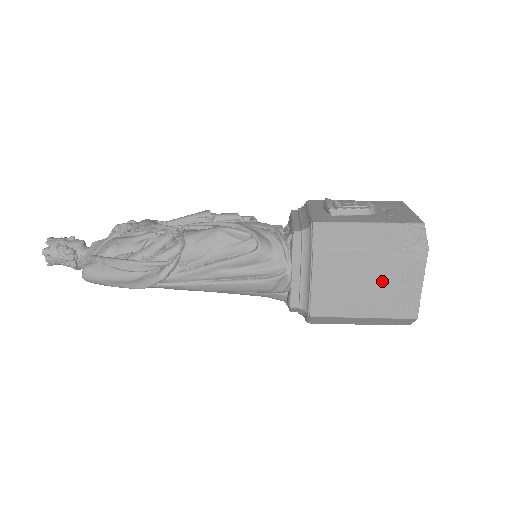
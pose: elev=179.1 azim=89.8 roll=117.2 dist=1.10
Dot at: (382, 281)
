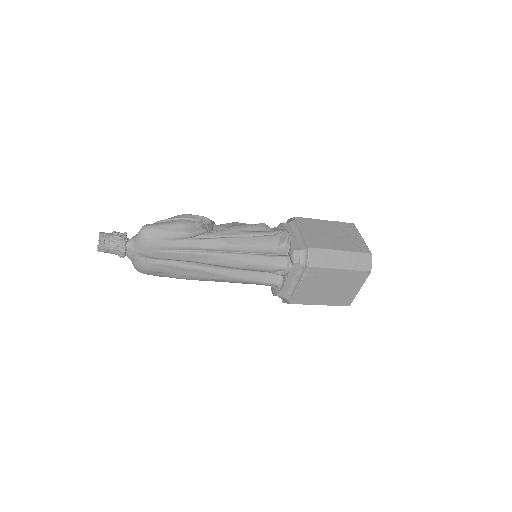
Dot at: (340, 234)
